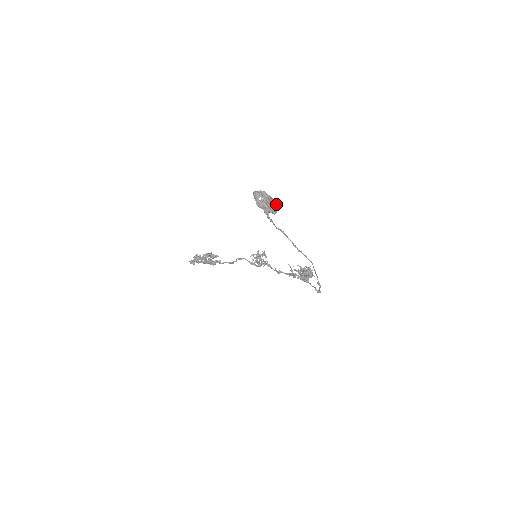
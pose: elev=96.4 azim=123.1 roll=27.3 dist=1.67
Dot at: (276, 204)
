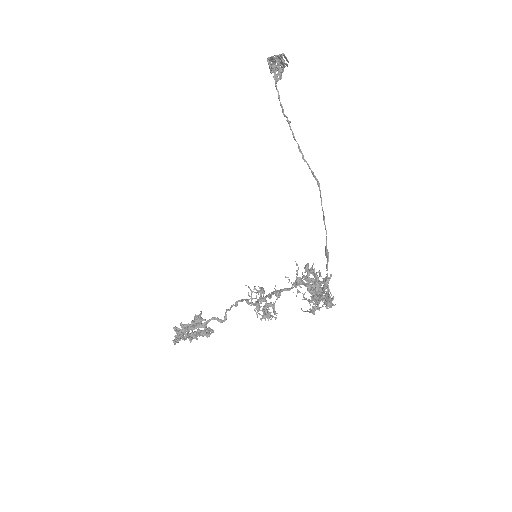
Dot at: (287, 60)
